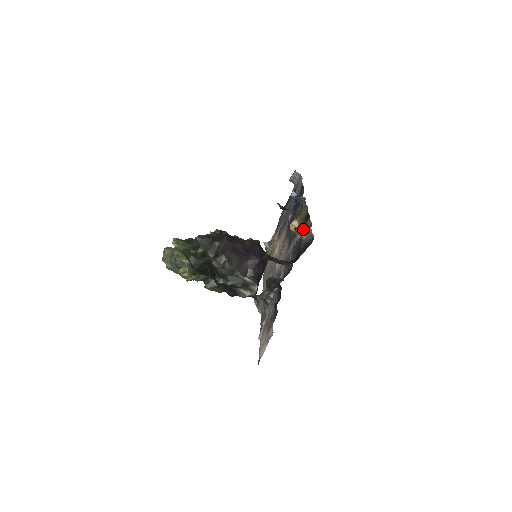
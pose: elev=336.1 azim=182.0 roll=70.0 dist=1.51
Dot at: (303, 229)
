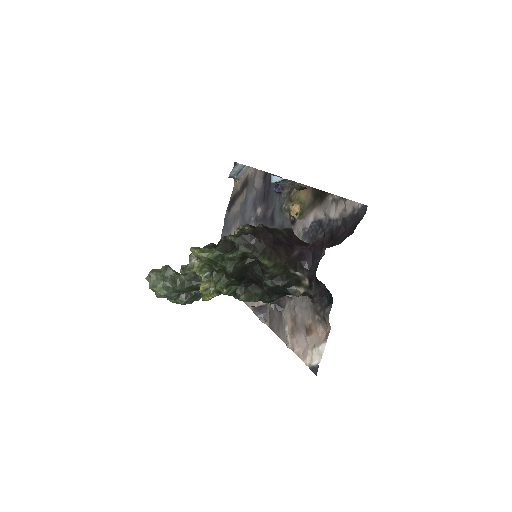
Dot at: (320, 208)
